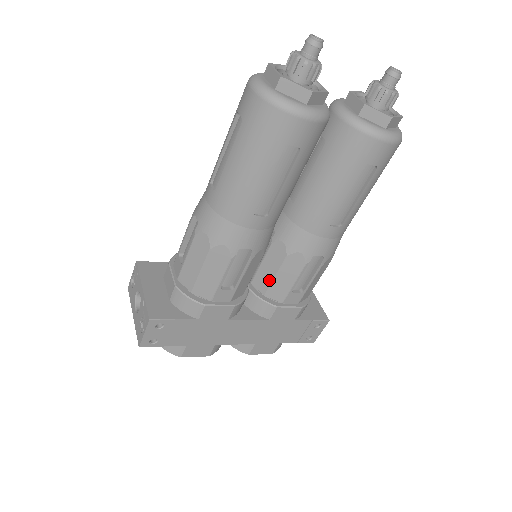
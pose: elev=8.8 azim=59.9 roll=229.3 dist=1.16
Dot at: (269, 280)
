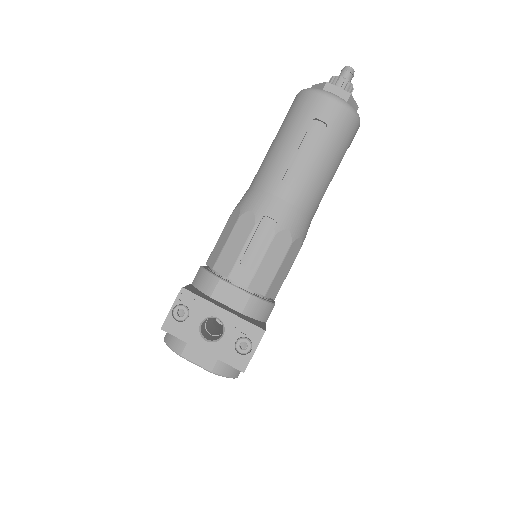
Dot at: occluded
